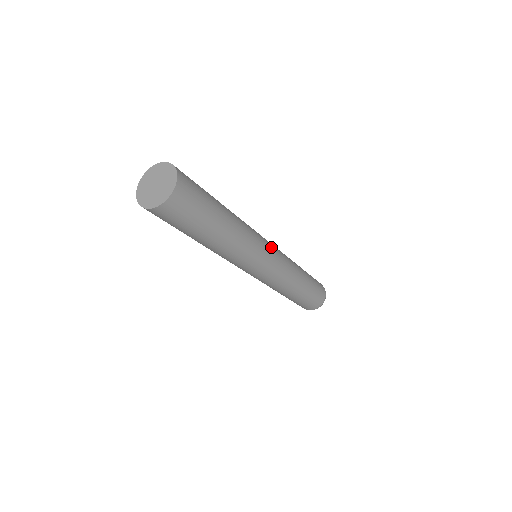
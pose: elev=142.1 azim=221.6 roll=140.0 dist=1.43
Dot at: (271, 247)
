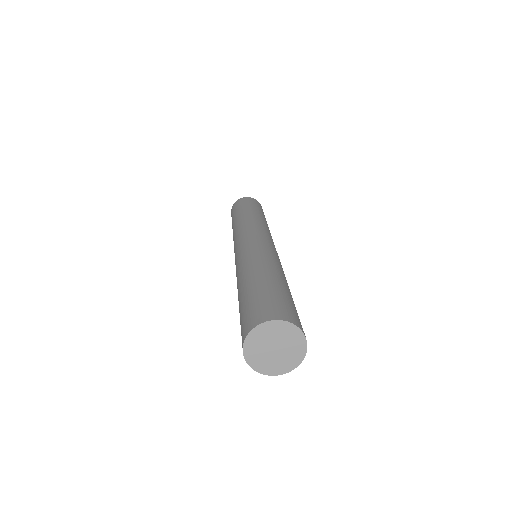
Dot at: (268, 240)
